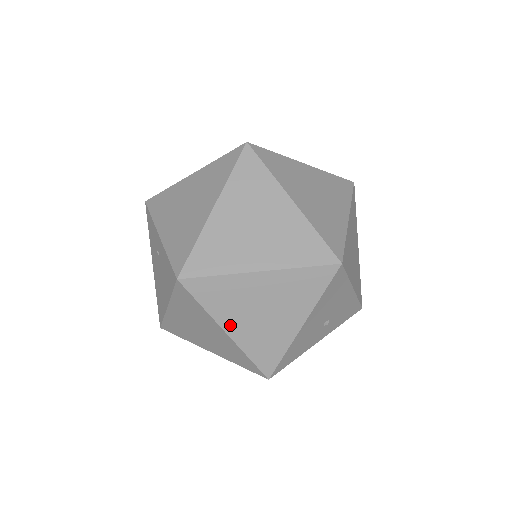
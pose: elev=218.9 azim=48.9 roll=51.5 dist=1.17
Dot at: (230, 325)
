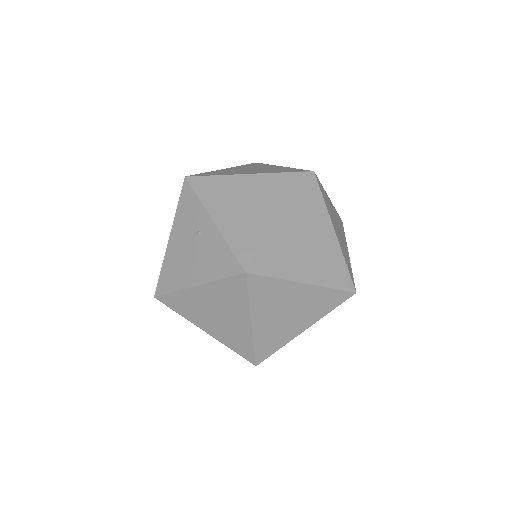
Dot at: (258, 318)
